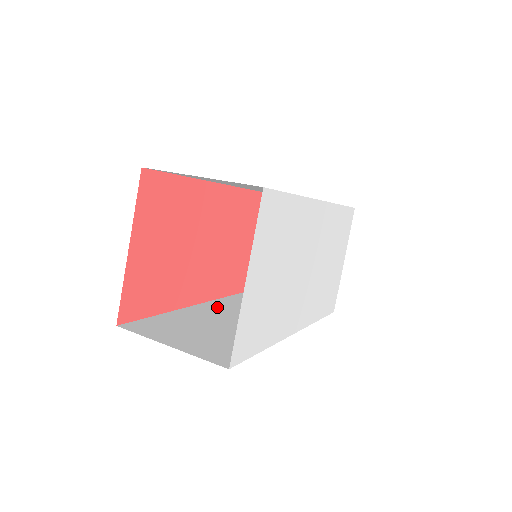
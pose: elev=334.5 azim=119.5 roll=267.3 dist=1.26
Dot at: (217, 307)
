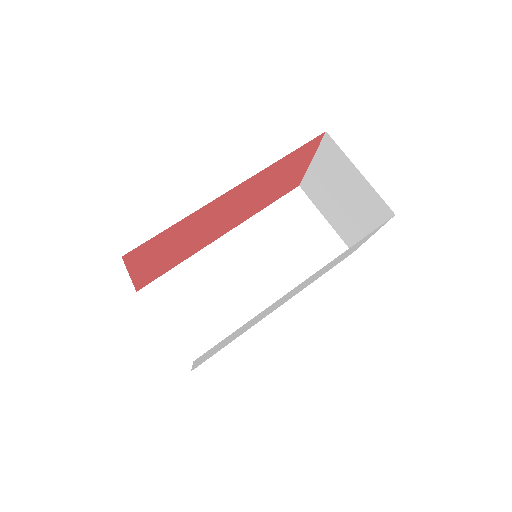
Dot at: (234, 245)
